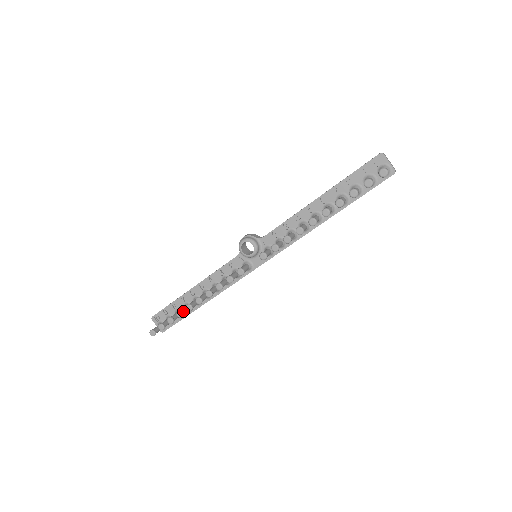
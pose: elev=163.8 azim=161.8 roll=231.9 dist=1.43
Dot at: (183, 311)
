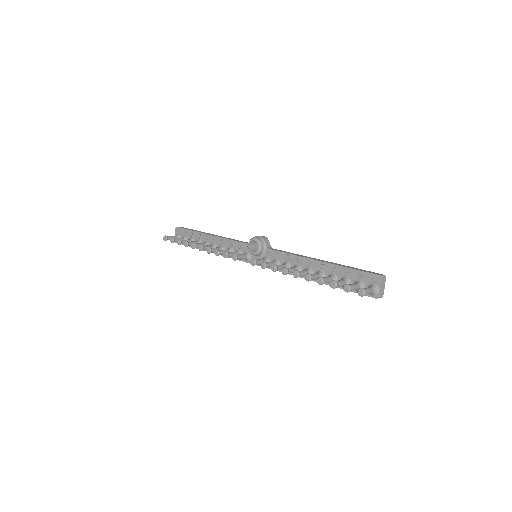
Dot at: (190, 244)
